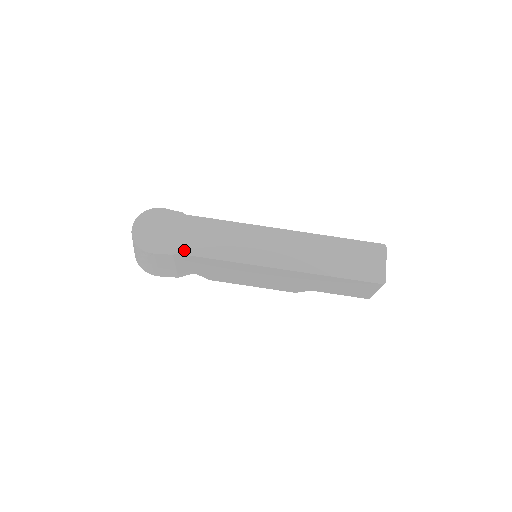
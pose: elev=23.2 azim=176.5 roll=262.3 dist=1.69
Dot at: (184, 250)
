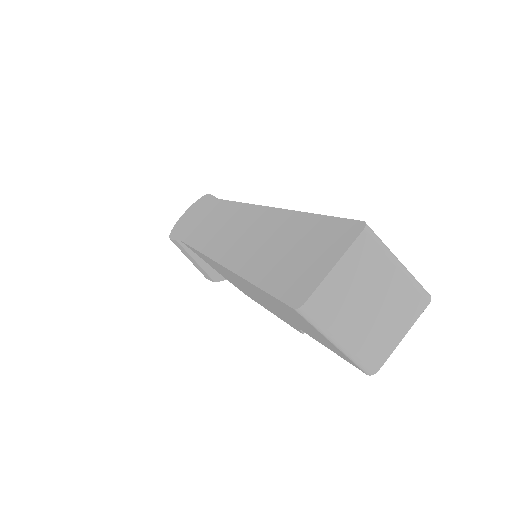
Dot at: (184, 236)
